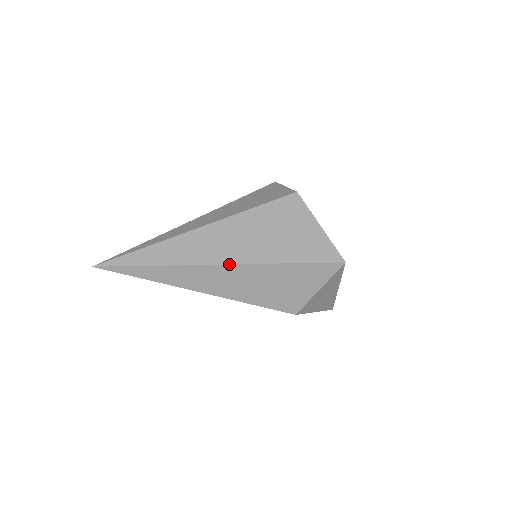
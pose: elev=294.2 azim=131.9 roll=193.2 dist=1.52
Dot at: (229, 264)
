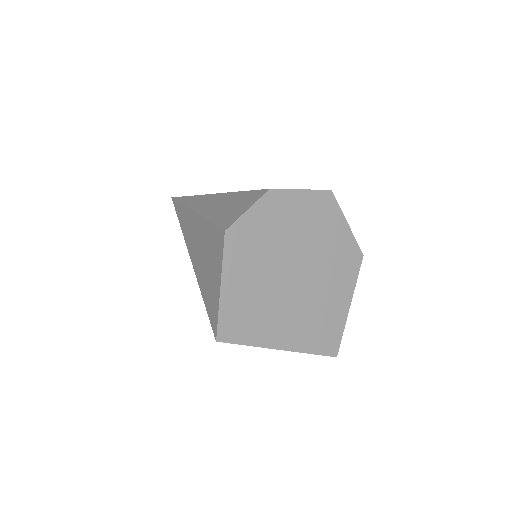
Dot at: (191, 260)
